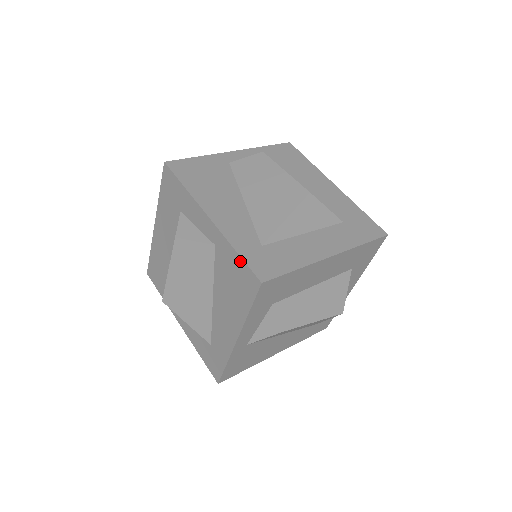
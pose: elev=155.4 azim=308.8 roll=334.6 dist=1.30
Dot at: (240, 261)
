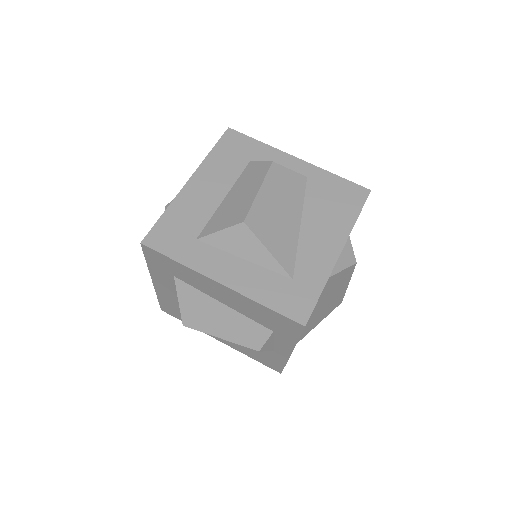
Dot at: (343, 181)
